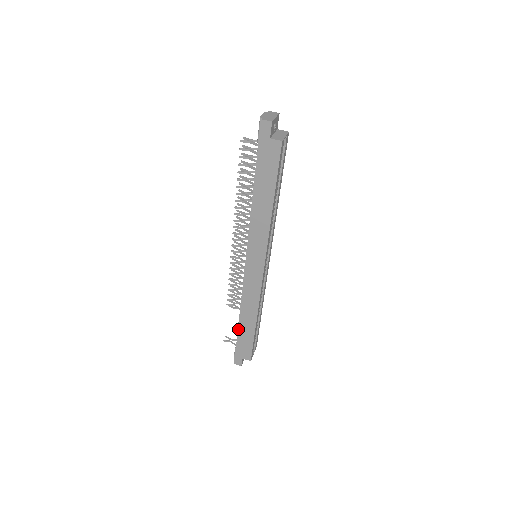
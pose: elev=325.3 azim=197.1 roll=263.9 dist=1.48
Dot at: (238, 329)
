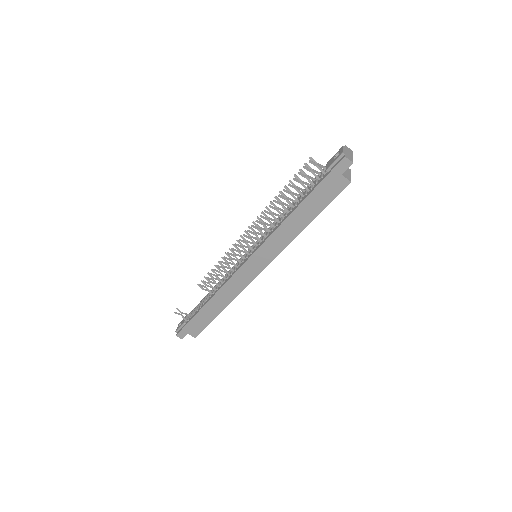
Dot at: (200, 310)
